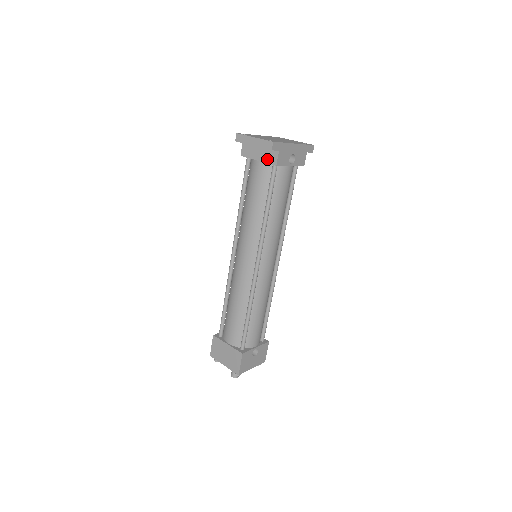
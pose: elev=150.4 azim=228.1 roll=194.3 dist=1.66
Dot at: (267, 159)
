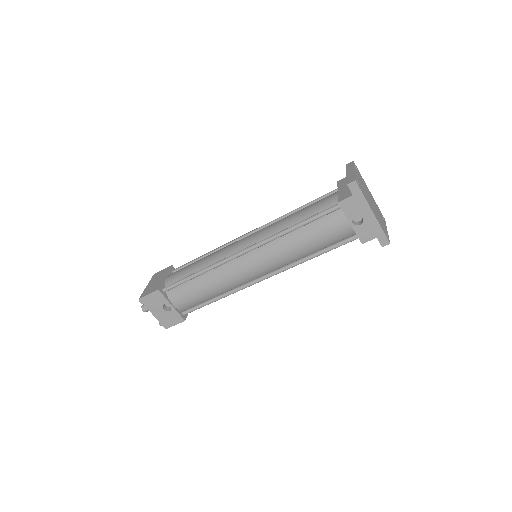
Dot at: (342, 194)
